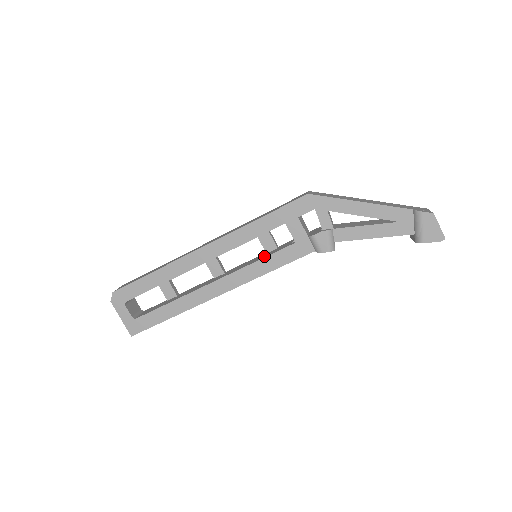
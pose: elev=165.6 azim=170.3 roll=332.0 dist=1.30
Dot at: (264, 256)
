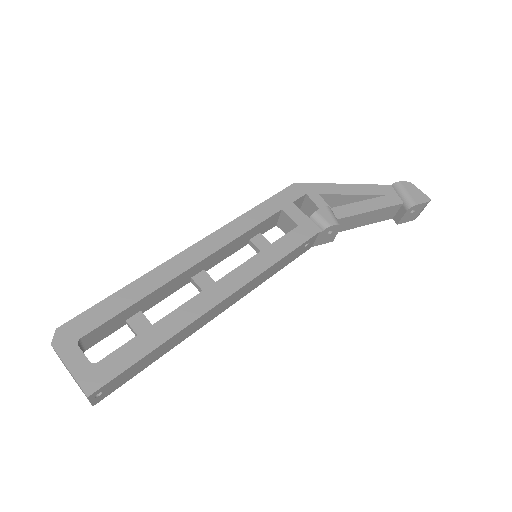
Dot at: (267, 248)
